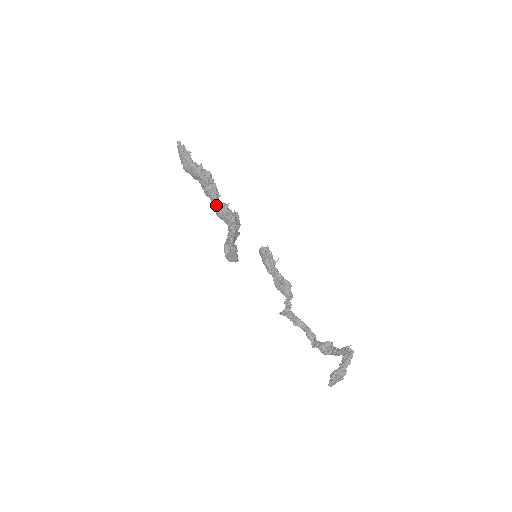
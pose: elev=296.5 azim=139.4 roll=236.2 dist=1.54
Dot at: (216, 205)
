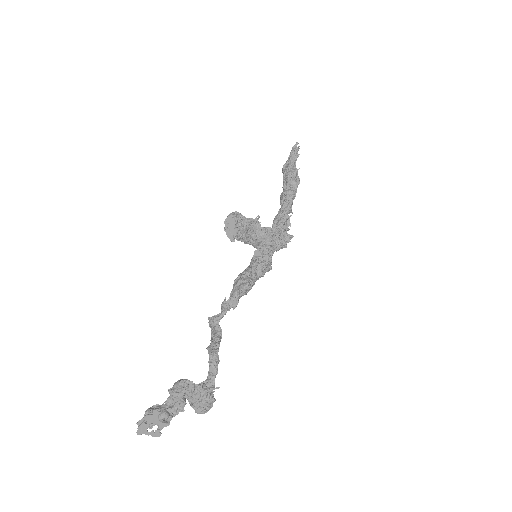
Dot at: (279, 212)
